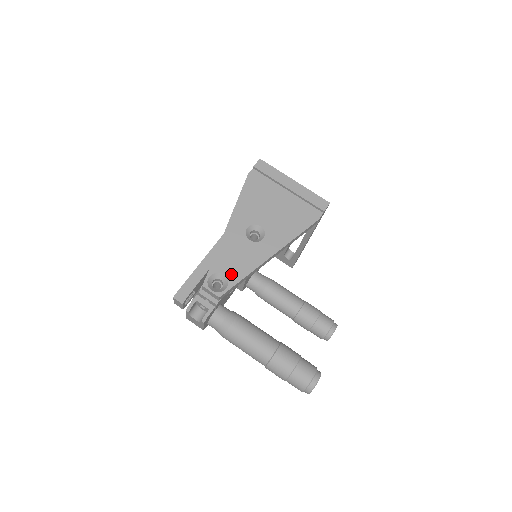
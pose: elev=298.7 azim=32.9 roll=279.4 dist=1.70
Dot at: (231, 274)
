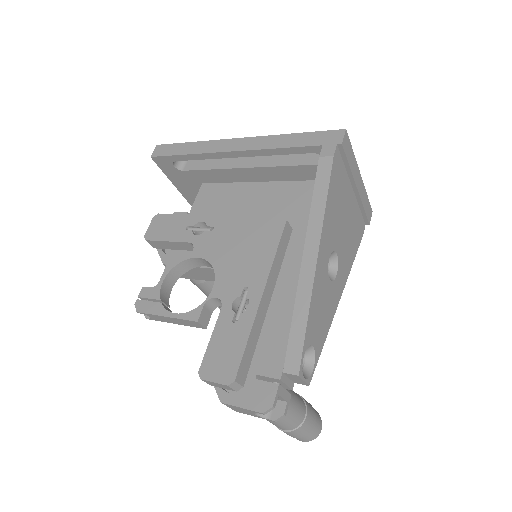
Dot at: (317, 342)
